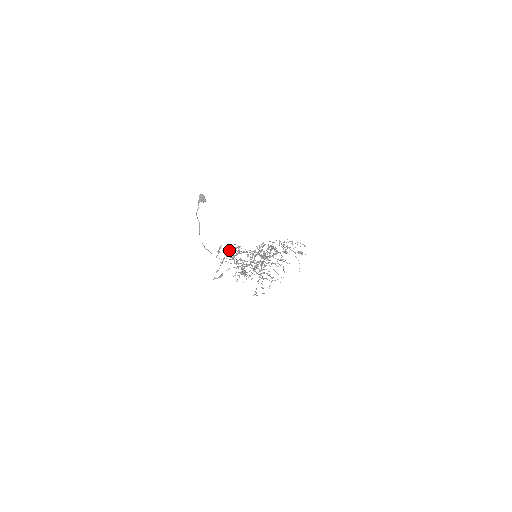
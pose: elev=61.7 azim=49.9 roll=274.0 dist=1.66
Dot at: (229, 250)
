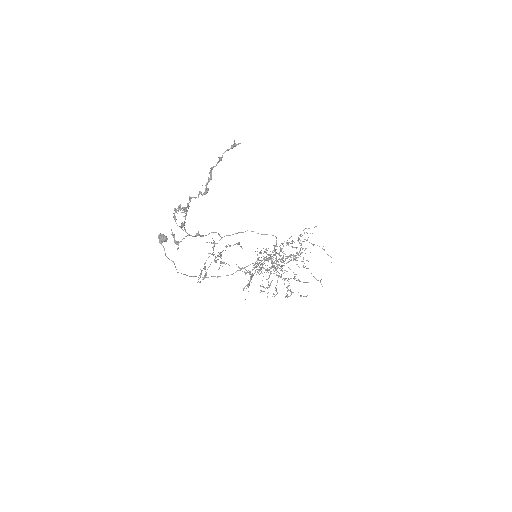
Dot at: (180, 227)
